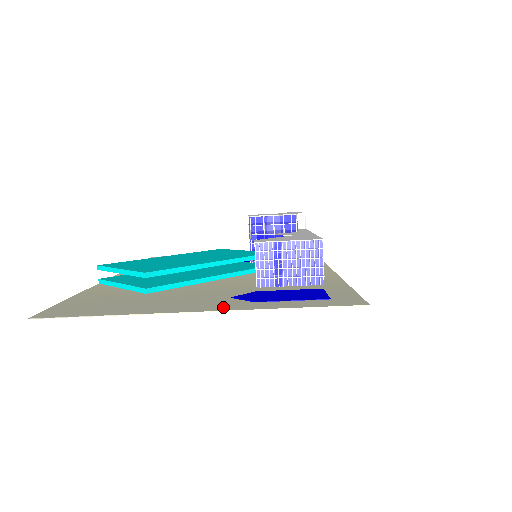
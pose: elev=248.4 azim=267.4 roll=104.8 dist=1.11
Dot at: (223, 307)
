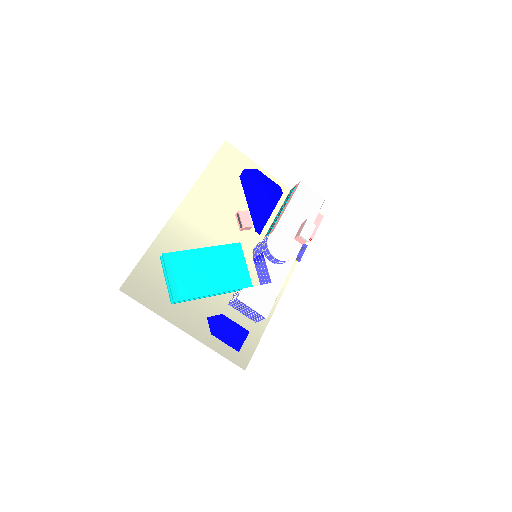
Dot at: (196, 332)
